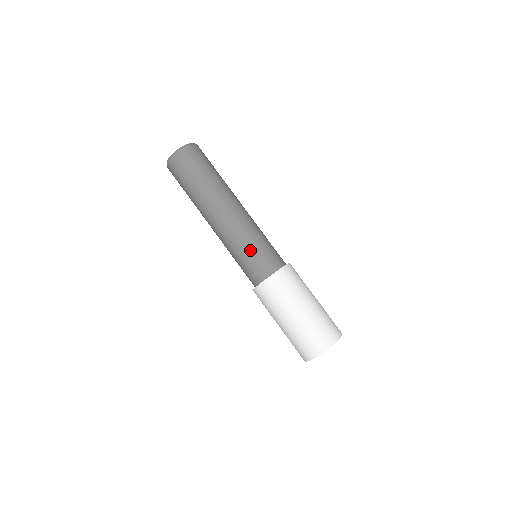
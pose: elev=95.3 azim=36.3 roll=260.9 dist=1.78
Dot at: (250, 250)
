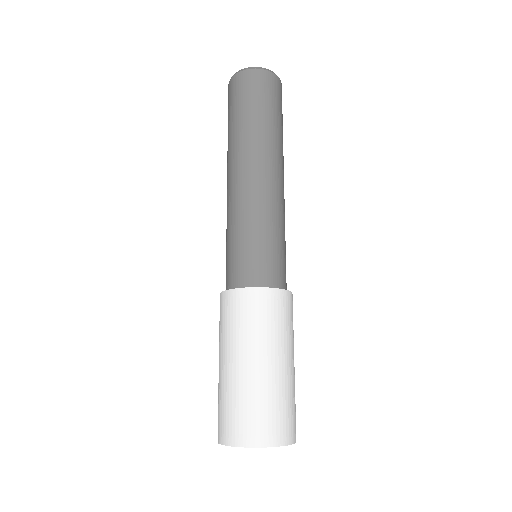
Dot at: (248, 238)
